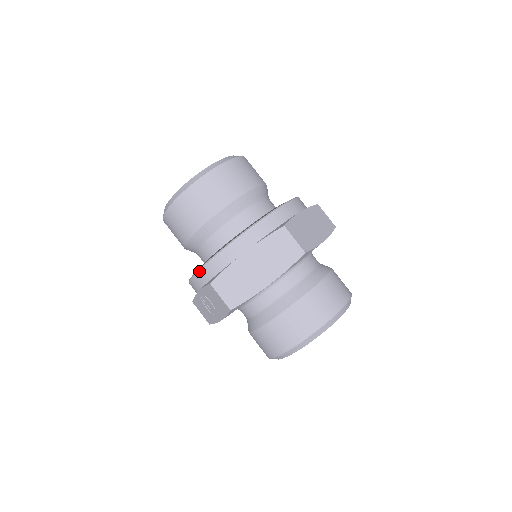
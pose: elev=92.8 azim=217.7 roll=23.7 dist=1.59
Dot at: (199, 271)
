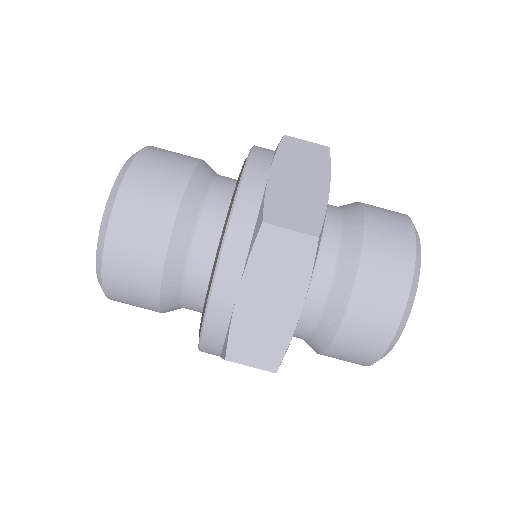
Dot at: (201, 345)
